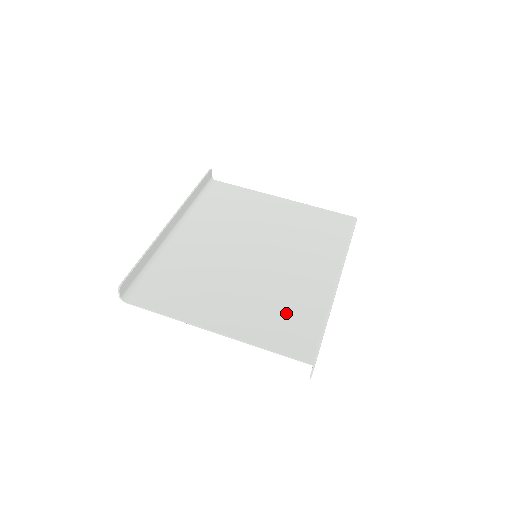
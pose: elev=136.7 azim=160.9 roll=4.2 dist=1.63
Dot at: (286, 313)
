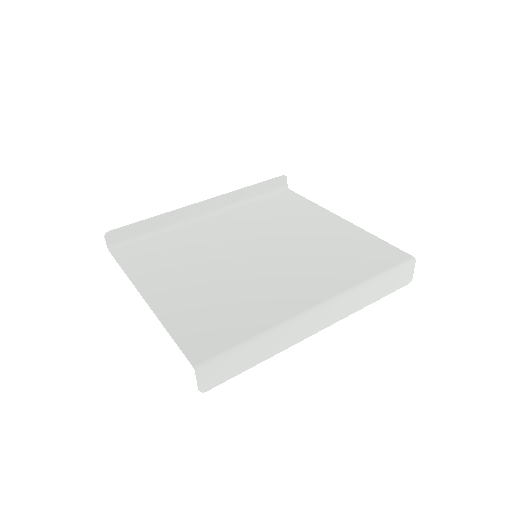
Dot at: (224, 311)
